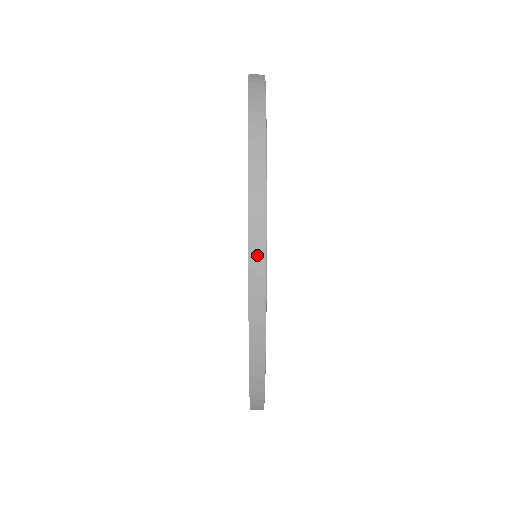
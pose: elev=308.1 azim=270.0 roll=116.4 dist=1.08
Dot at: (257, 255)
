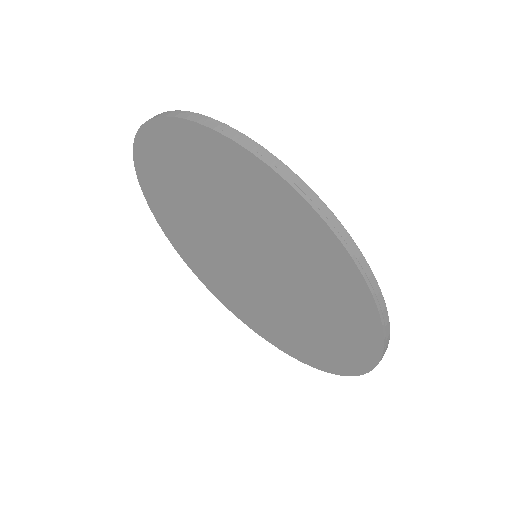
Dot at: (283, 170)
